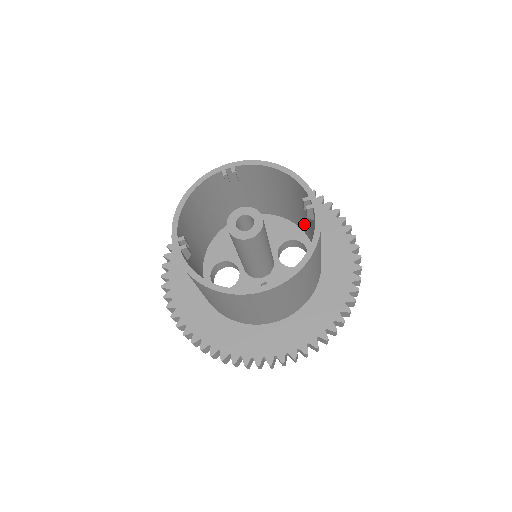
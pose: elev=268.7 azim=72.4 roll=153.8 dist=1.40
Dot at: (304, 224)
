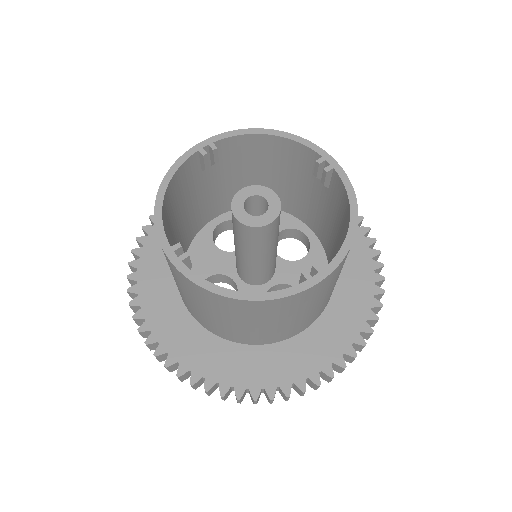
Dot at: (298, 205)
